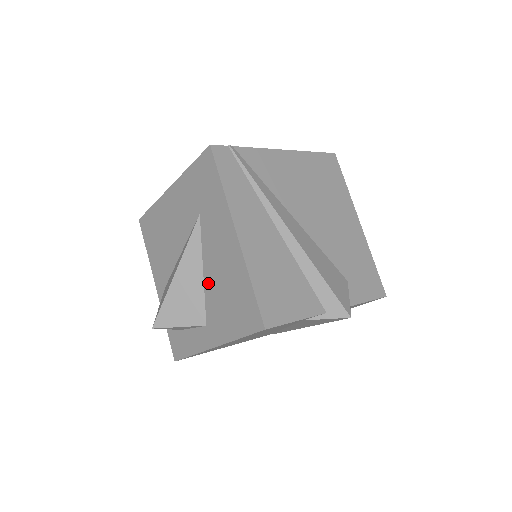
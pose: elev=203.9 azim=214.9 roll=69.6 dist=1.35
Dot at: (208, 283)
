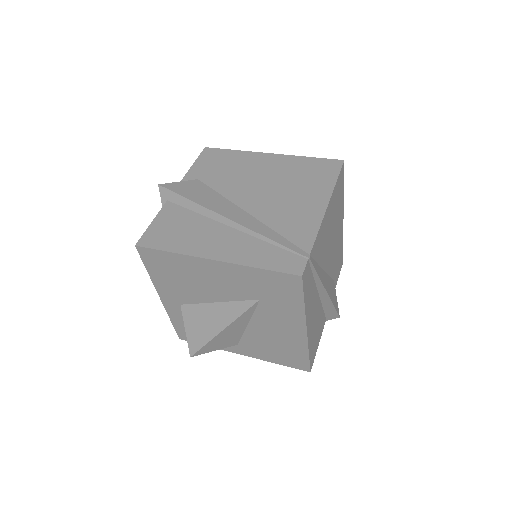
Dot at: (252, 332)
